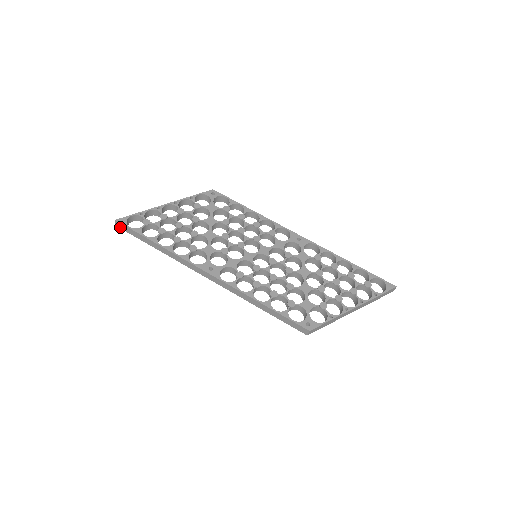
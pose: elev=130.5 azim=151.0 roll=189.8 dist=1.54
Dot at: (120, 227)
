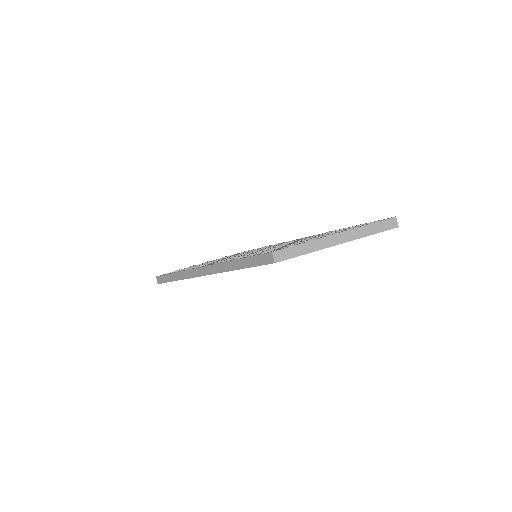
Dot at: (159, 282)
